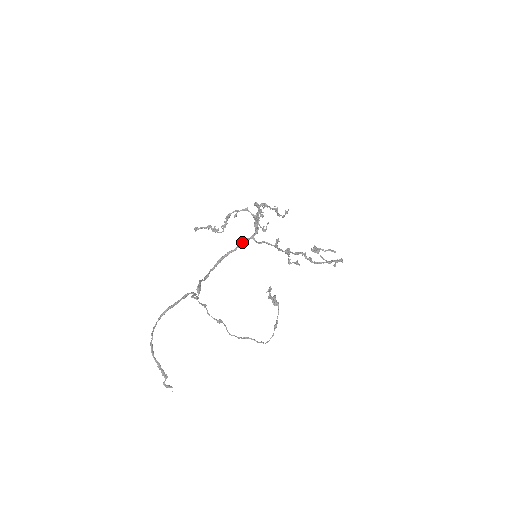
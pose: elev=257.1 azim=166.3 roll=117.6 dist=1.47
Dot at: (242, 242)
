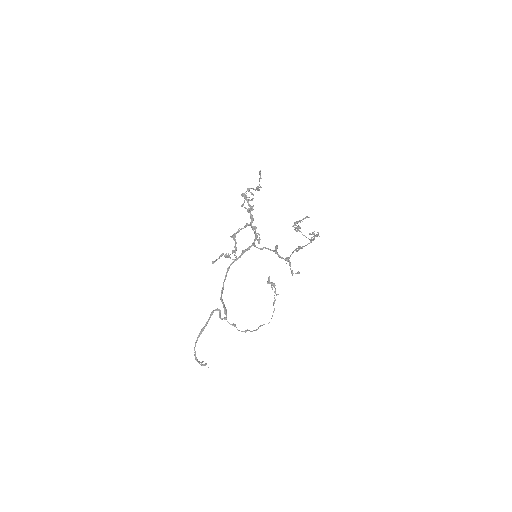
Dot at: occluded
